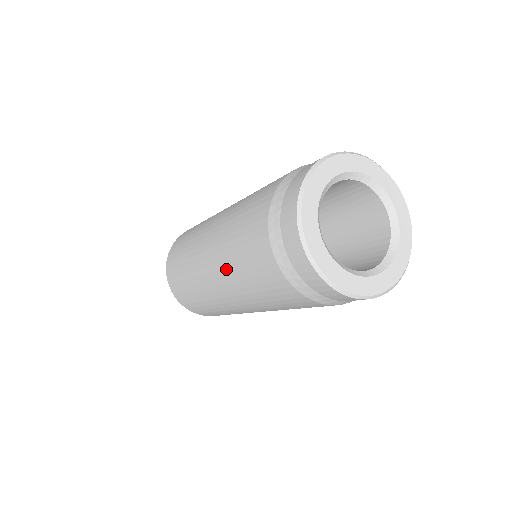
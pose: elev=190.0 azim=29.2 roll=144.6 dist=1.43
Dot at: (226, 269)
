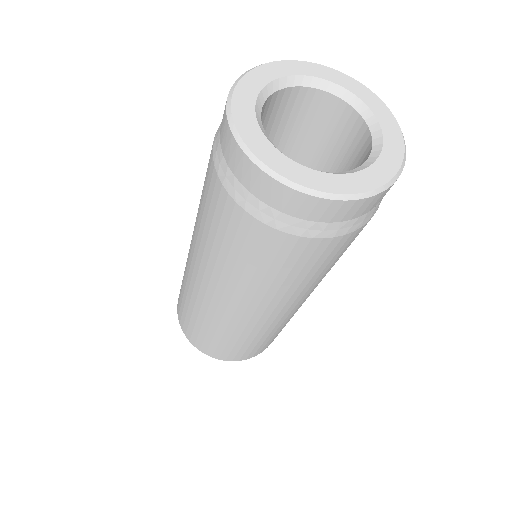
Dot at: (208, 262)
